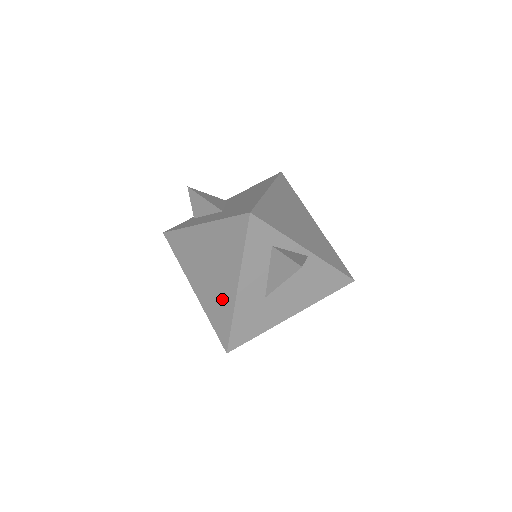
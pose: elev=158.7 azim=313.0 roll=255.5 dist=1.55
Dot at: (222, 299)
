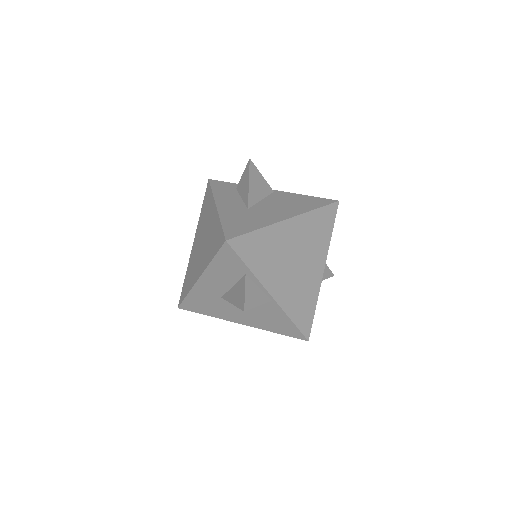
Dot at: (212, 231)
